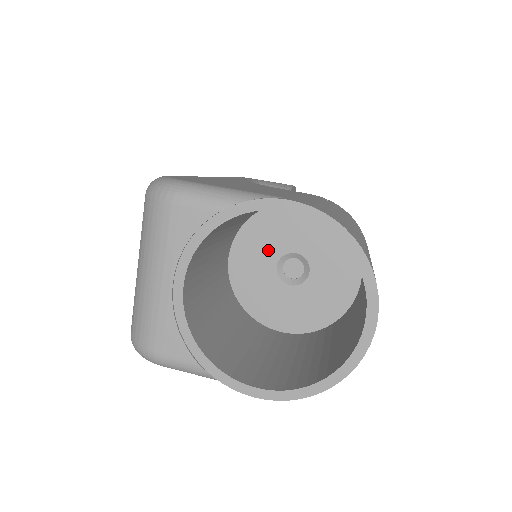
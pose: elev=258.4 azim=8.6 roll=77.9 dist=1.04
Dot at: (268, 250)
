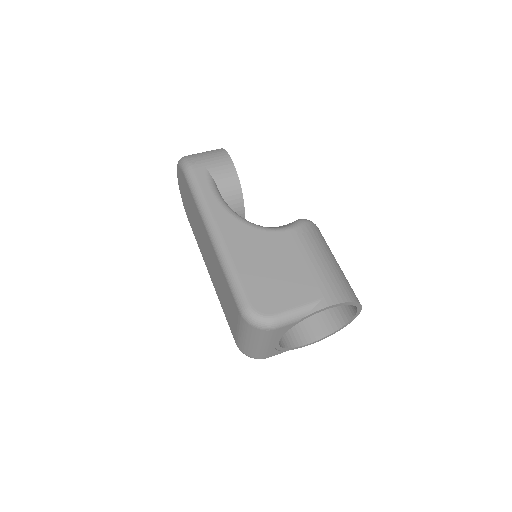
Dot at: occluded
